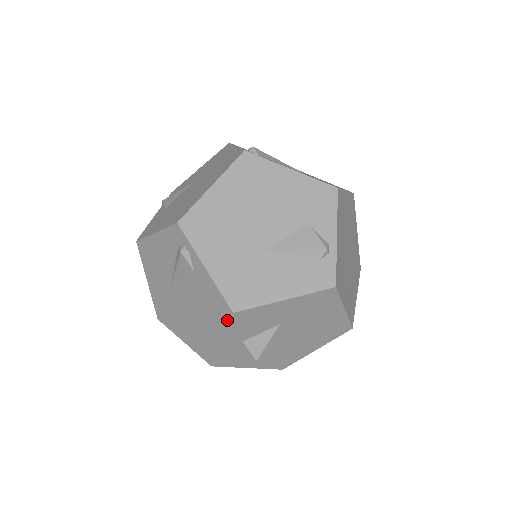
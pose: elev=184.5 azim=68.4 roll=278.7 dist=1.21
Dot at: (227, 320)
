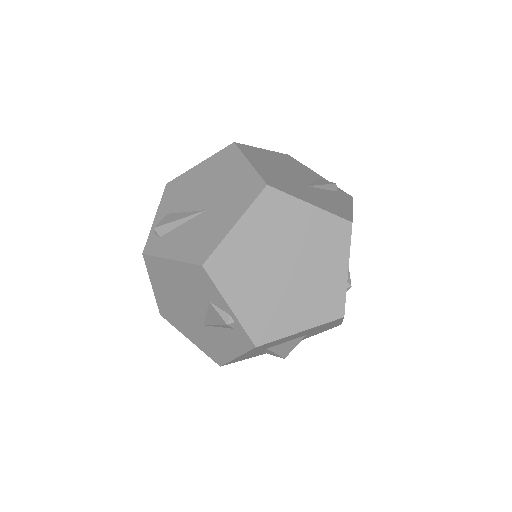
Dot at: occluded
